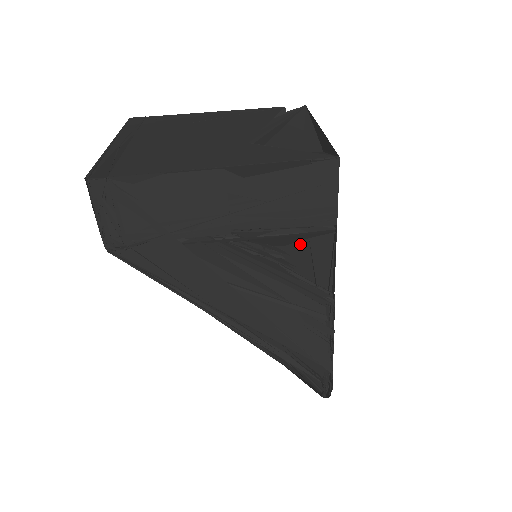
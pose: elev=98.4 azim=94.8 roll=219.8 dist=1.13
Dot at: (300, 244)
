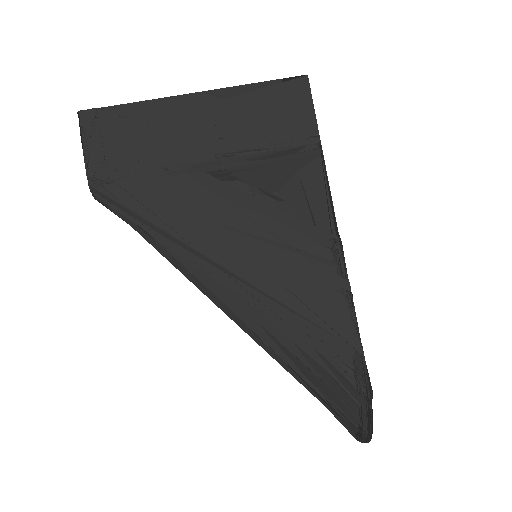
Dot at: (290, 183)
